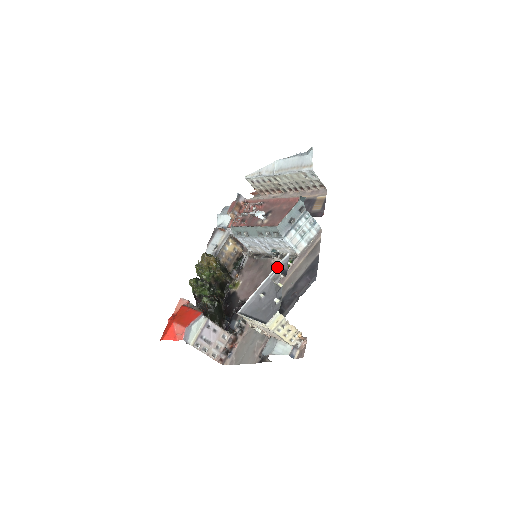
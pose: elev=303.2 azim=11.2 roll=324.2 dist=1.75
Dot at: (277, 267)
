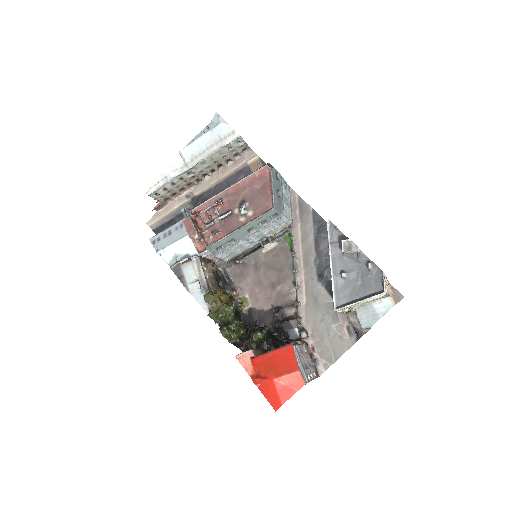
Dot at: (329, 239)
